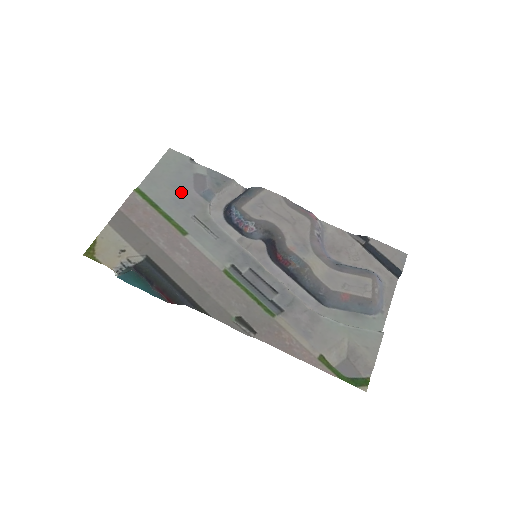
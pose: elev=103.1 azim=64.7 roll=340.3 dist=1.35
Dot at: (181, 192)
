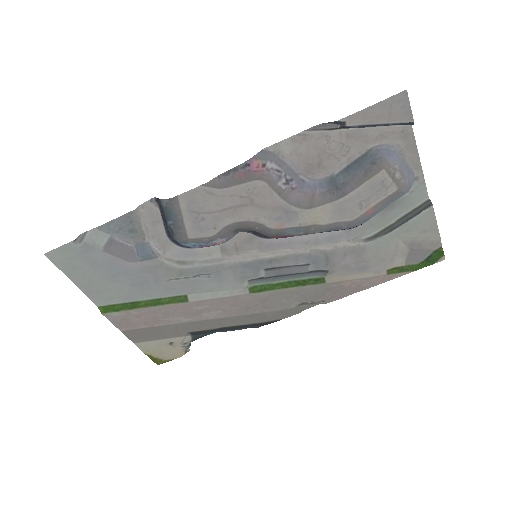
Dot at: (126, 275)
